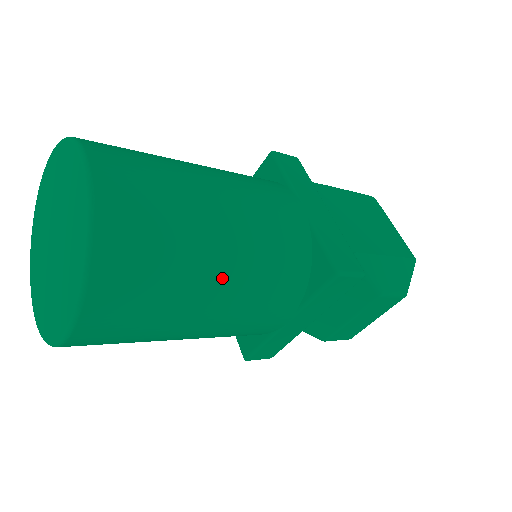
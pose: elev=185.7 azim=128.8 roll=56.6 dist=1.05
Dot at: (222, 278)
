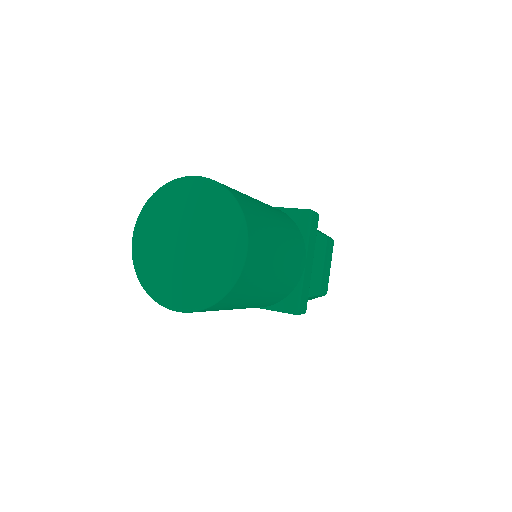
Dot at: (276, 221)
